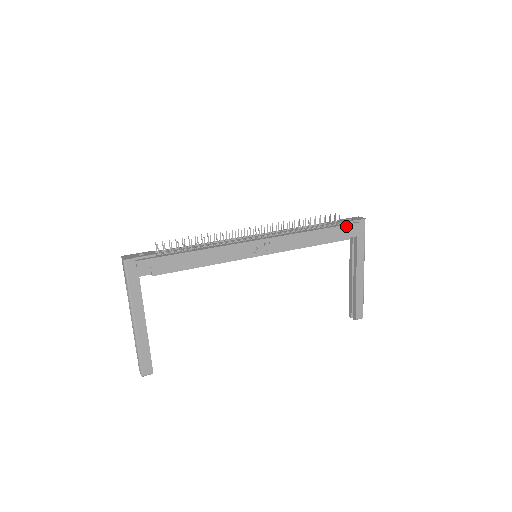
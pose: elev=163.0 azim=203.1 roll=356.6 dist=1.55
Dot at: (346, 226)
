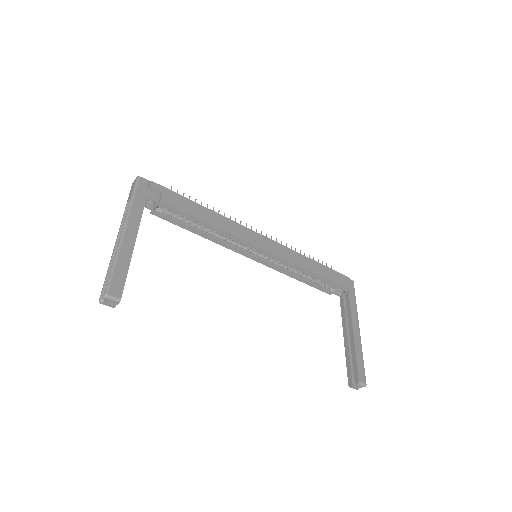
Dot at: (338, 273)
